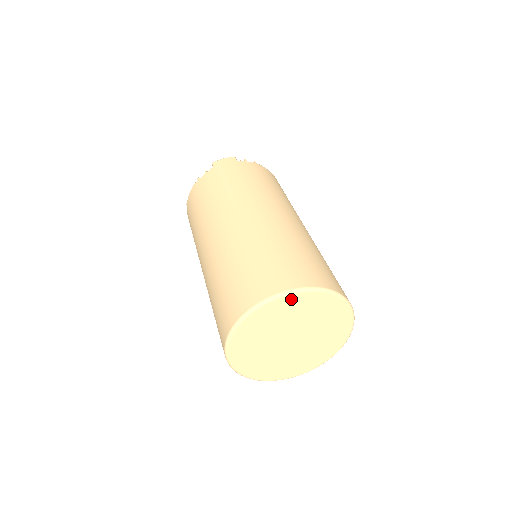
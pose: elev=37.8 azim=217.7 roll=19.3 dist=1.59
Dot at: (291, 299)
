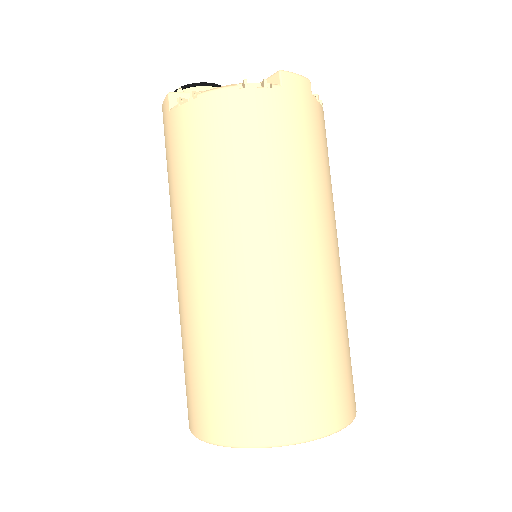
Dot at: occluded
